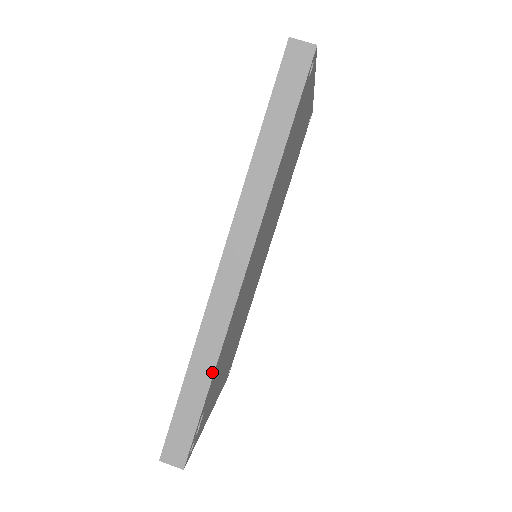
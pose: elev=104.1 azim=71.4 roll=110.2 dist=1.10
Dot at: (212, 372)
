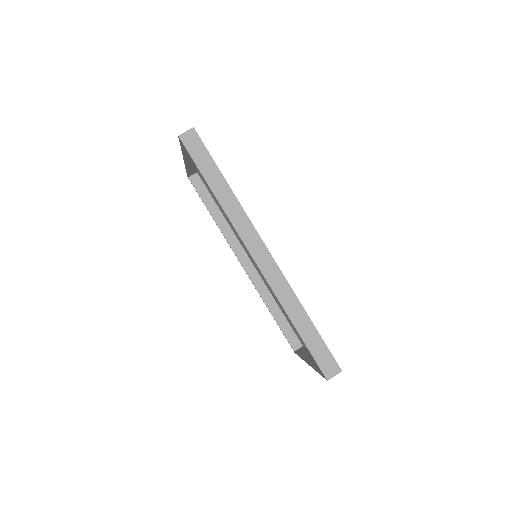
Dot at: (304, 311)
